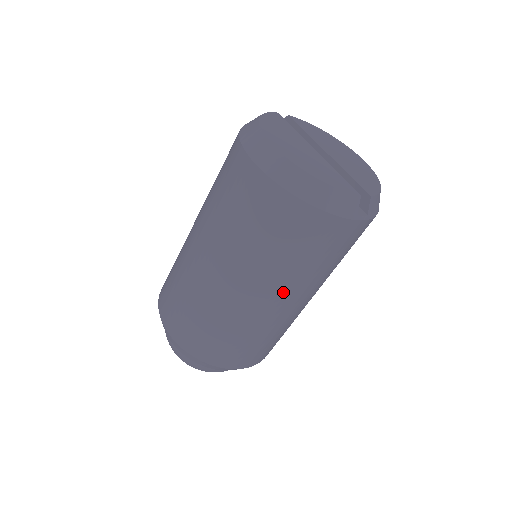
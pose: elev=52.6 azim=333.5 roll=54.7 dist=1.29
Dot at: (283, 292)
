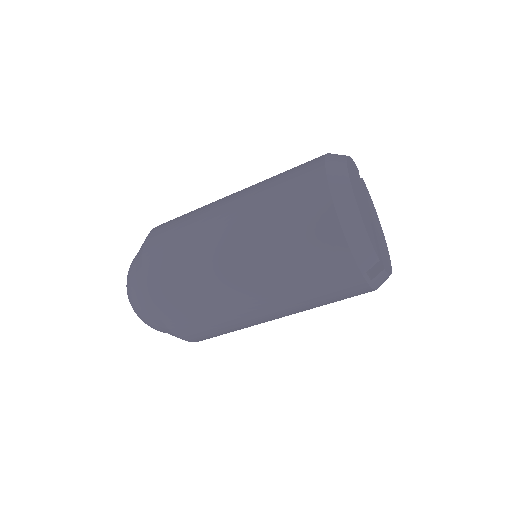
Dot at: (263, 288)
